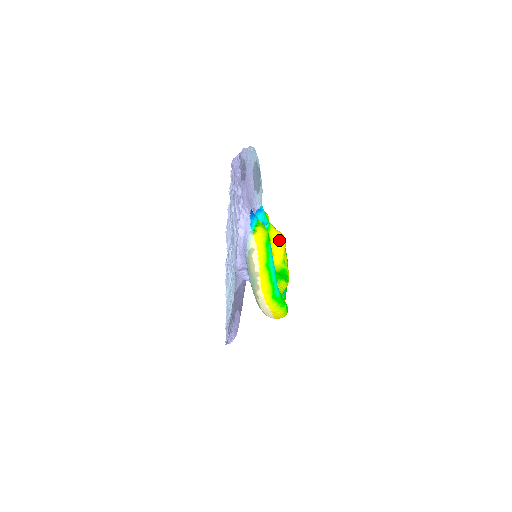
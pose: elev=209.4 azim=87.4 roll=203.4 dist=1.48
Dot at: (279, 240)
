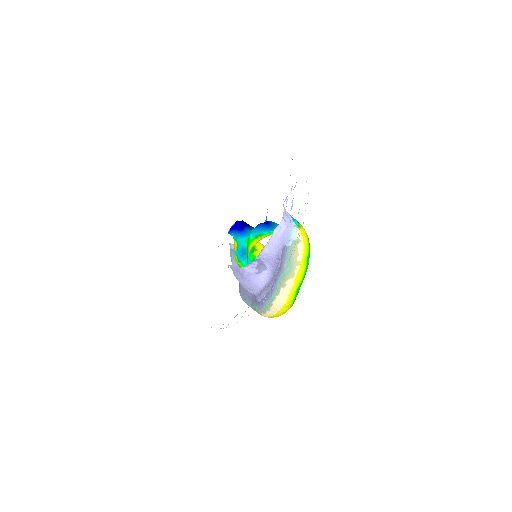
Dot at: occluded
